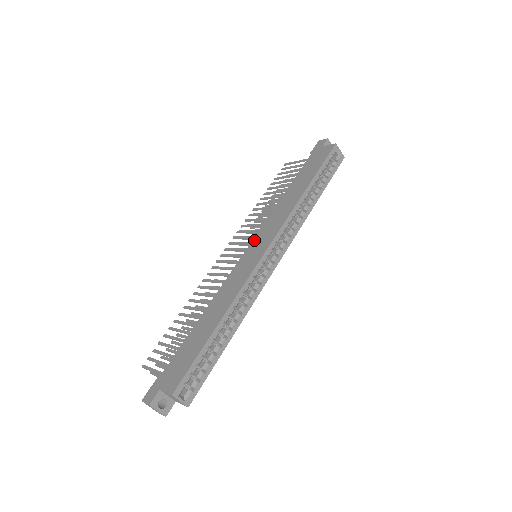
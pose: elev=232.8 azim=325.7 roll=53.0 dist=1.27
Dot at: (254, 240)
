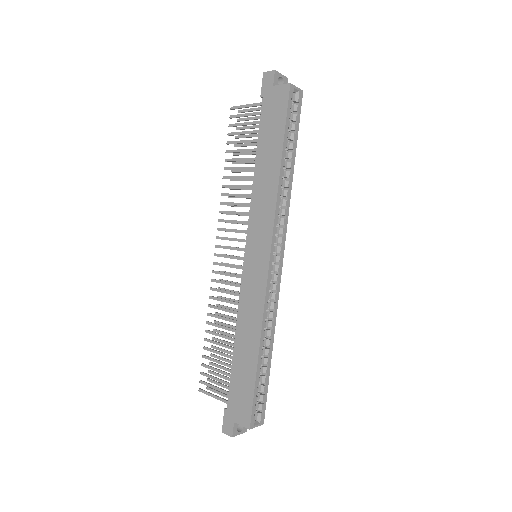
Dot at: (248, 242)
